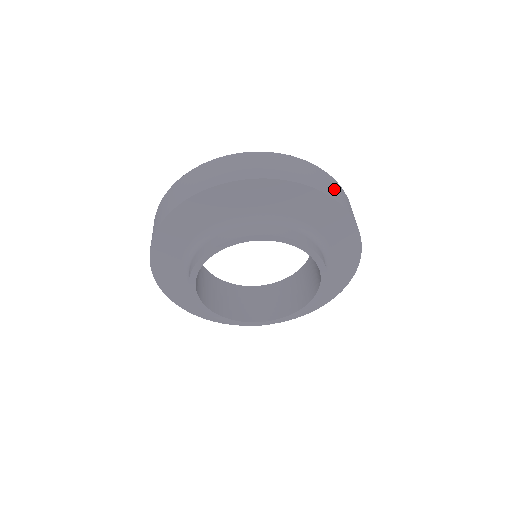
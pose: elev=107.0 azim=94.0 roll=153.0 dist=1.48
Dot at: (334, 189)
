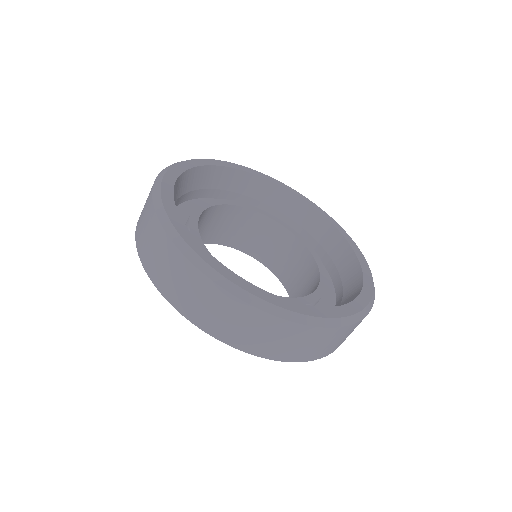
Dot at: (338, 342)
